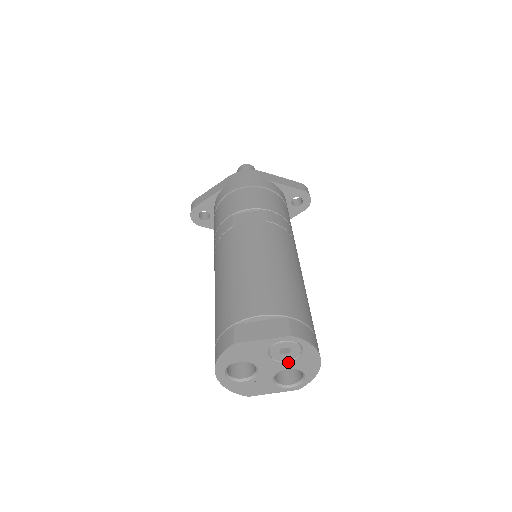
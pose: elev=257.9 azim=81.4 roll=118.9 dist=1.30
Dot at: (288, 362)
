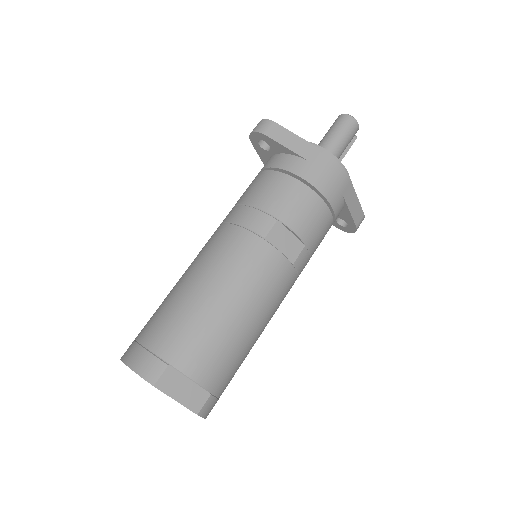
Dot at: occluded
